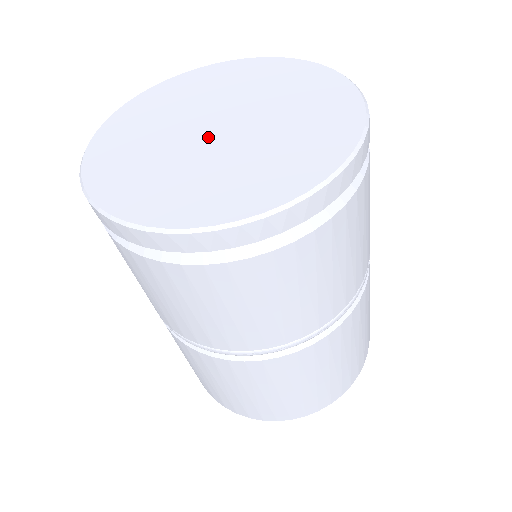
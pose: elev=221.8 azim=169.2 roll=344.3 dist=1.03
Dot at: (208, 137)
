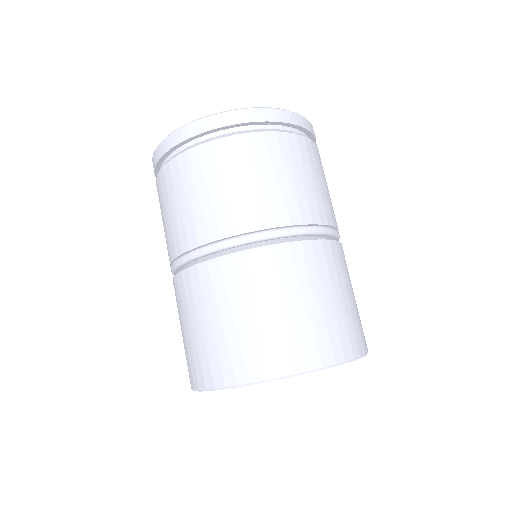
Dot at: occluded
